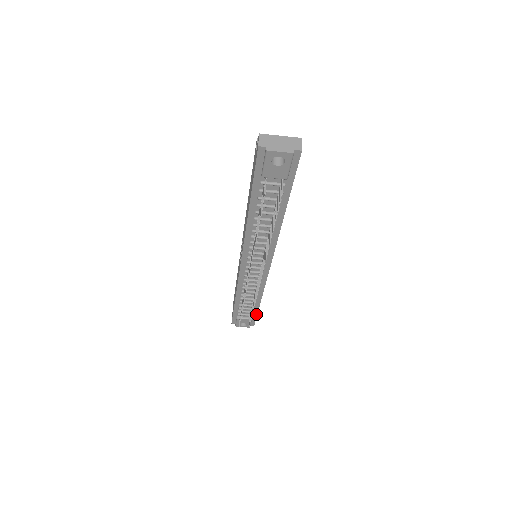
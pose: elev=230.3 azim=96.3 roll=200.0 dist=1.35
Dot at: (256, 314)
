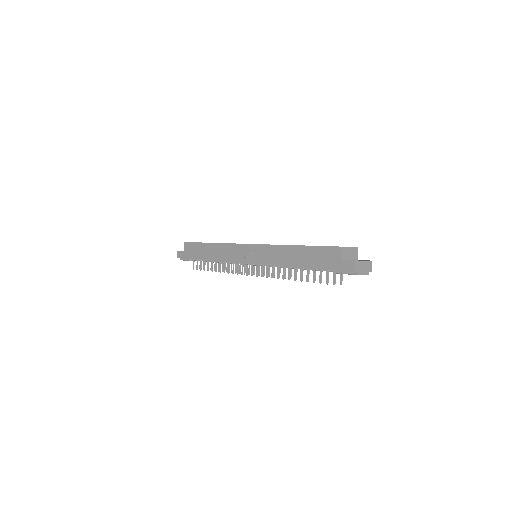
Dot at: occluded
